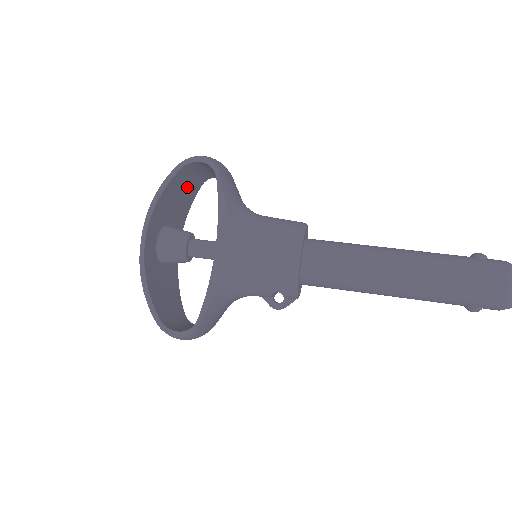
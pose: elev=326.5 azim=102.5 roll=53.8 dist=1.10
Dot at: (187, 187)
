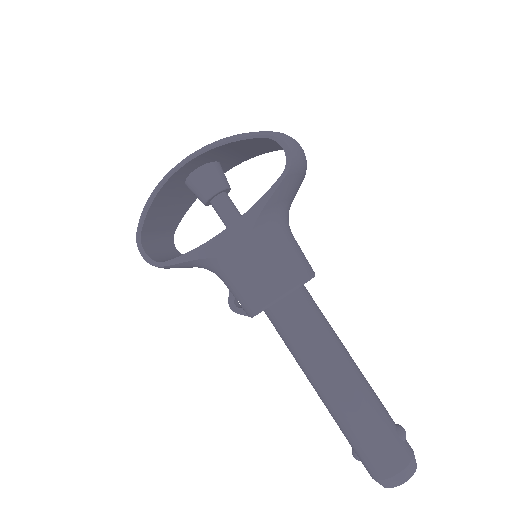
Dot at: (262, 146)
